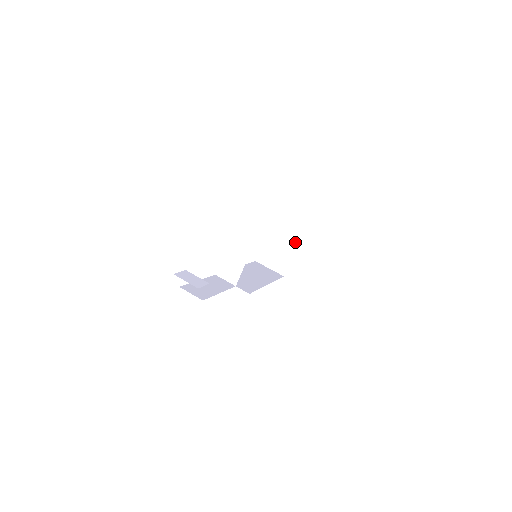
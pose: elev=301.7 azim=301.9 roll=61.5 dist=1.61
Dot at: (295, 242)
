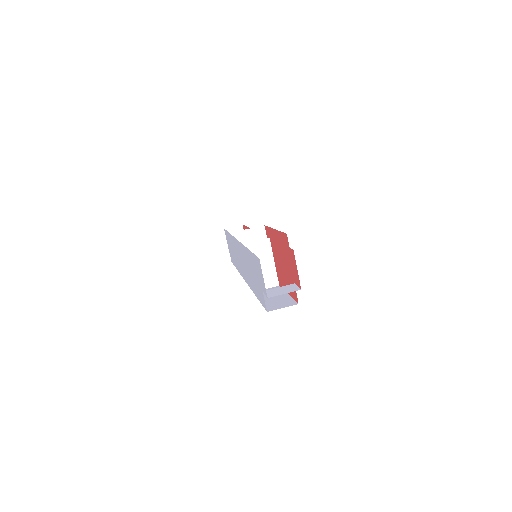
Dot at: (260, 227)
